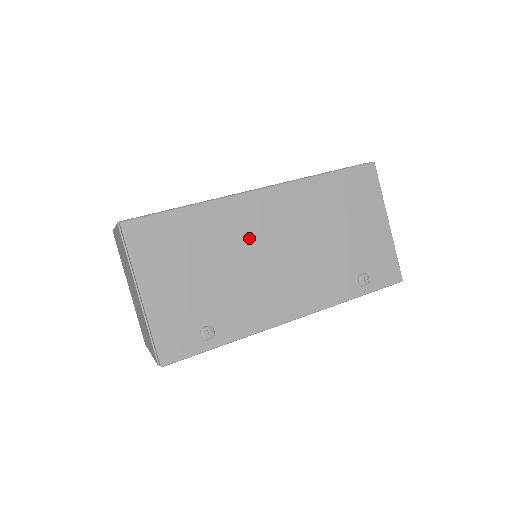
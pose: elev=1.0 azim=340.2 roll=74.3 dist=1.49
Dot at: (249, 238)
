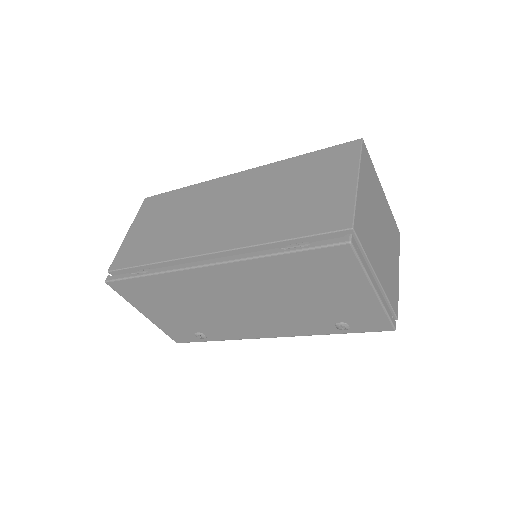
Dot at: (211, 295)
